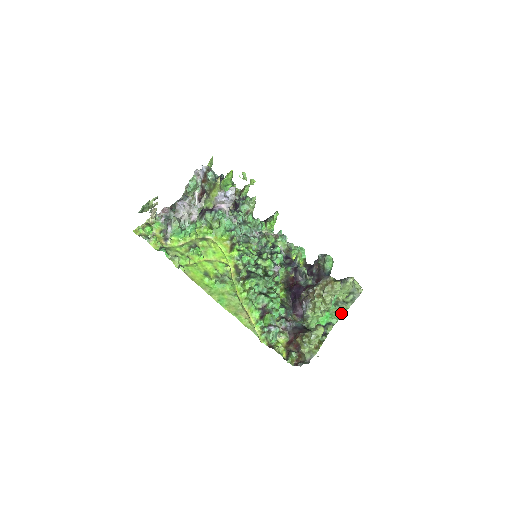
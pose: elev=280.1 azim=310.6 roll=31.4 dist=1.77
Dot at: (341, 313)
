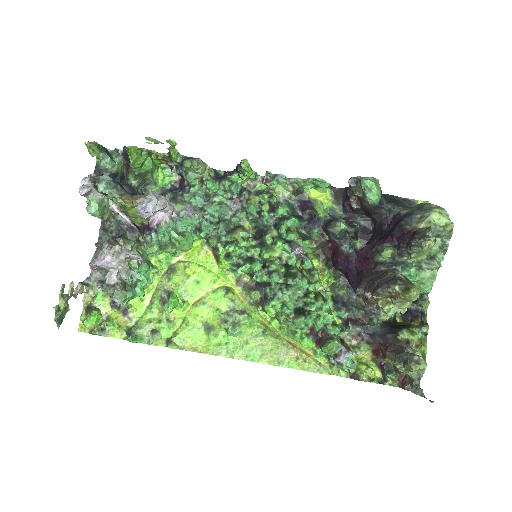
Dot at: (433, 278)
